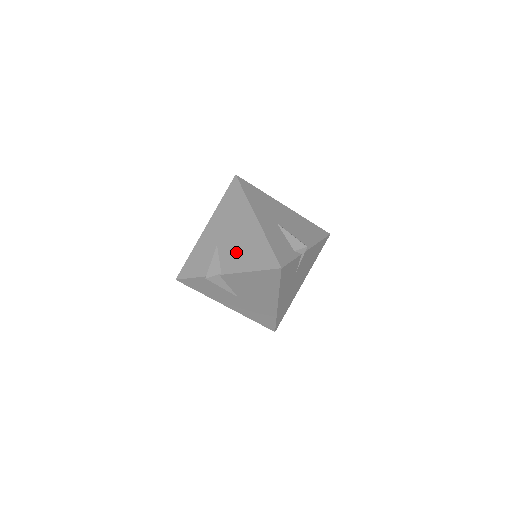
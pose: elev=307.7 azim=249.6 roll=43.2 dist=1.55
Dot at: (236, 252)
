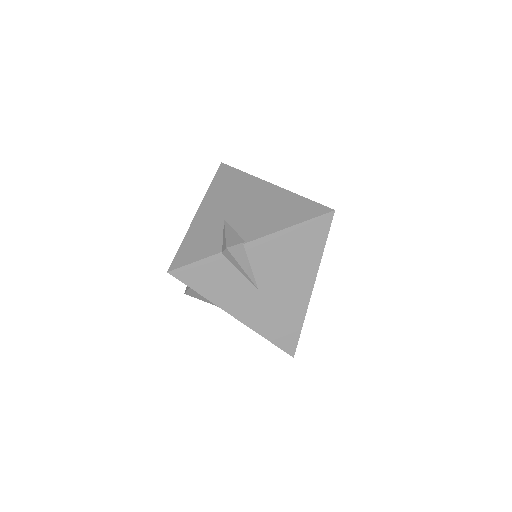
Dot at: (259, 217)
